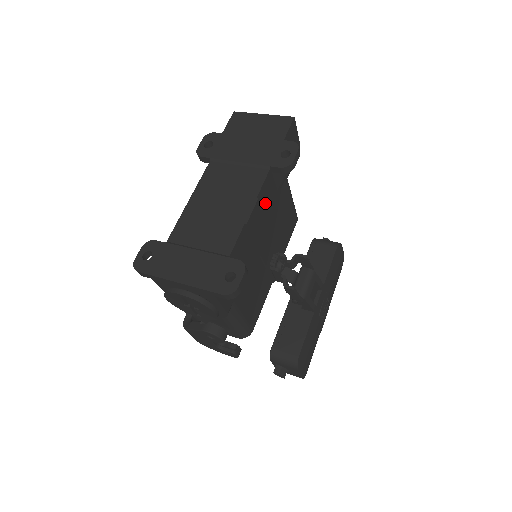
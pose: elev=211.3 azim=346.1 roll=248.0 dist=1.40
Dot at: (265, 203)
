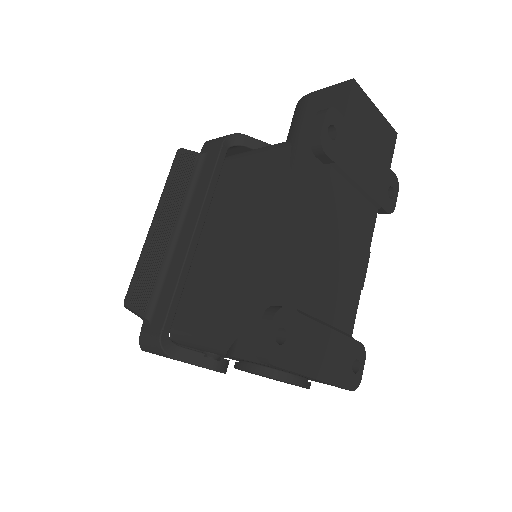
Dot at: occluded
